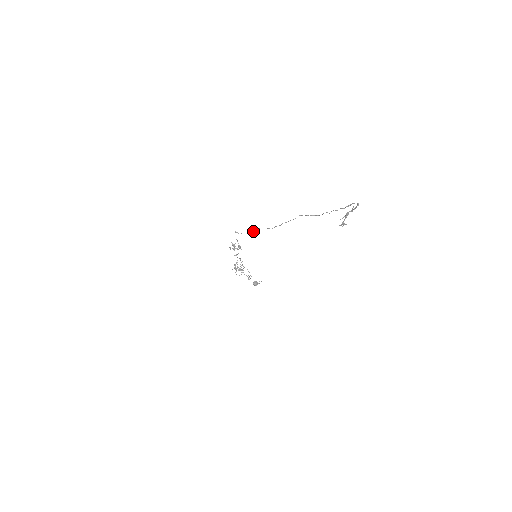
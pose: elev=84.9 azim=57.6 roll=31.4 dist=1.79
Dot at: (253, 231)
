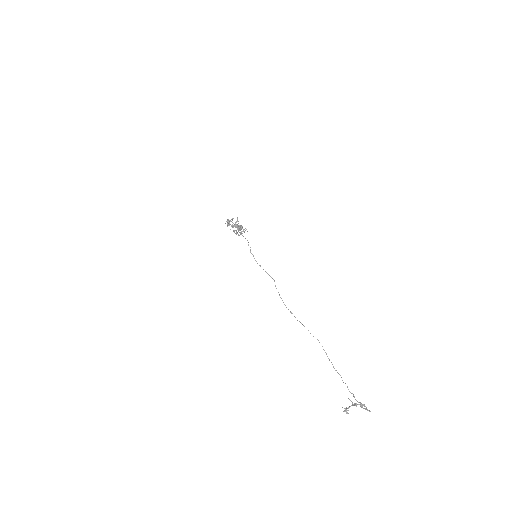
Dot at: (267, 273)
